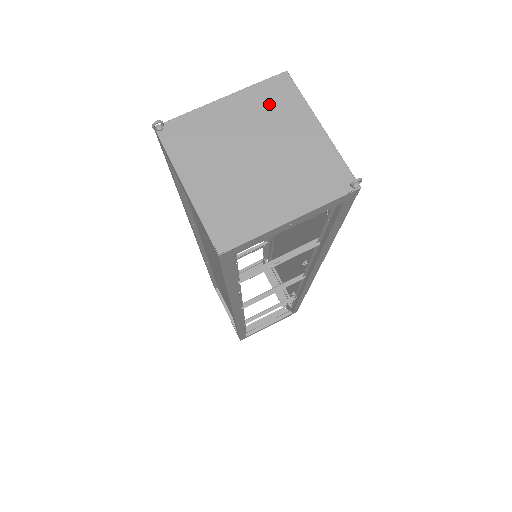
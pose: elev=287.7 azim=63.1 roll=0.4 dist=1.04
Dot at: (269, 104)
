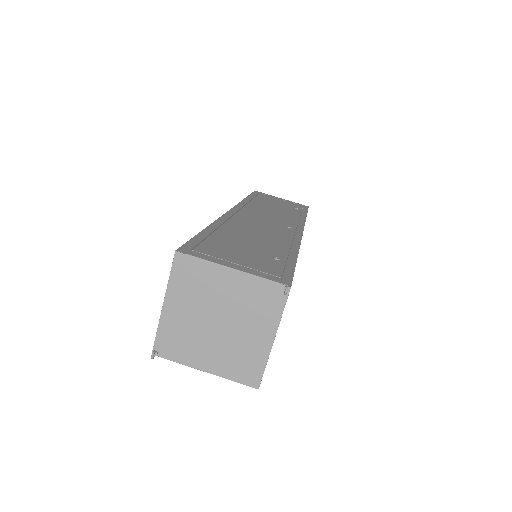
Dot at: (190, 283)
